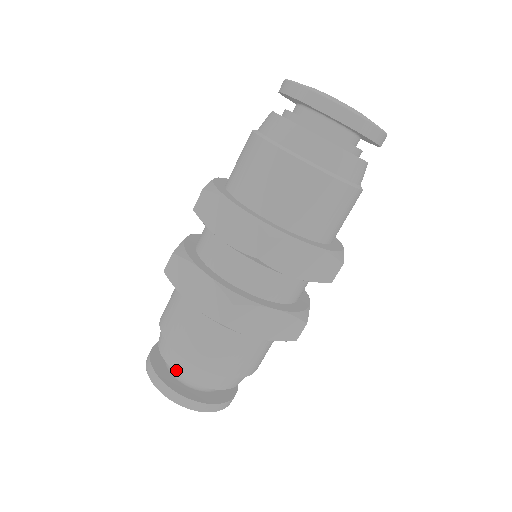
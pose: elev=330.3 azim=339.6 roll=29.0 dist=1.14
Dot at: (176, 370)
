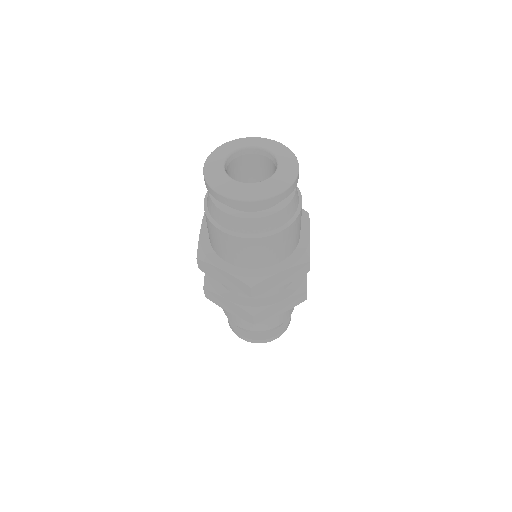
Dot at: (246, 331)
